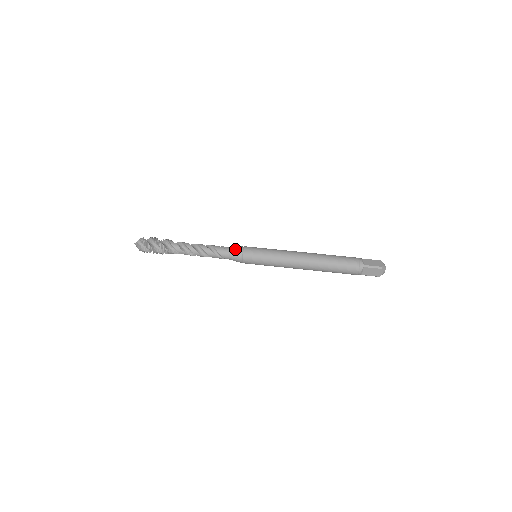
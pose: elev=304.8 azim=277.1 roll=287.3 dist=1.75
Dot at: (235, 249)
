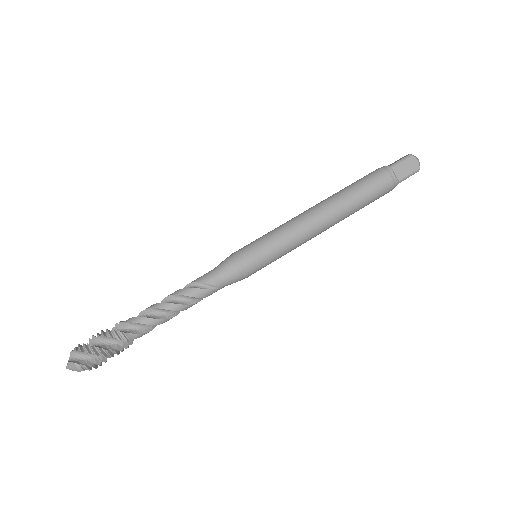
Dot at: (221, 263)
